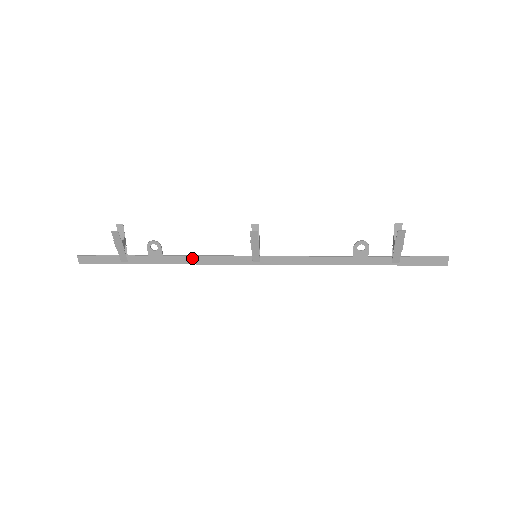
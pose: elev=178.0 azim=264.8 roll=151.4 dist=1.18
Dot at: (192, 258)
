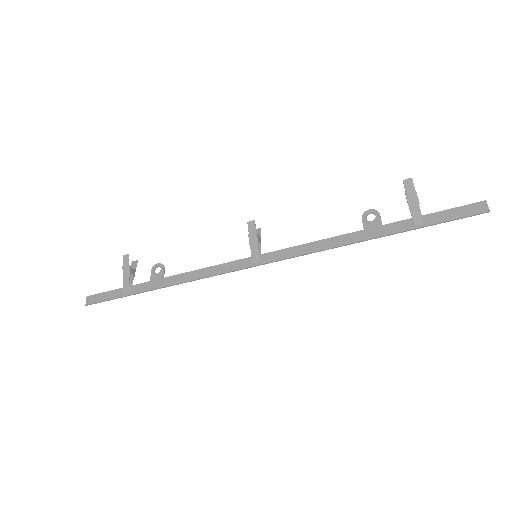
Dot at: (191, 274)
